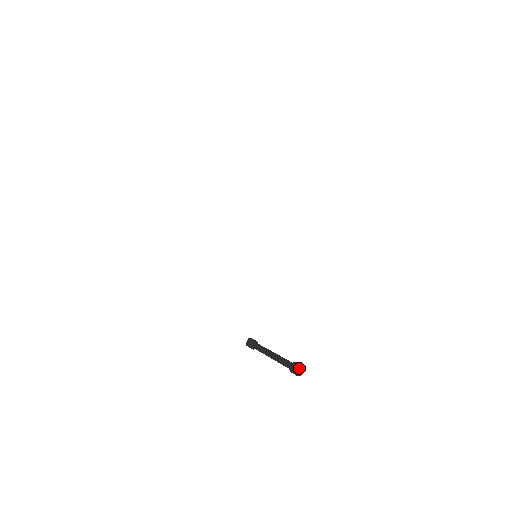
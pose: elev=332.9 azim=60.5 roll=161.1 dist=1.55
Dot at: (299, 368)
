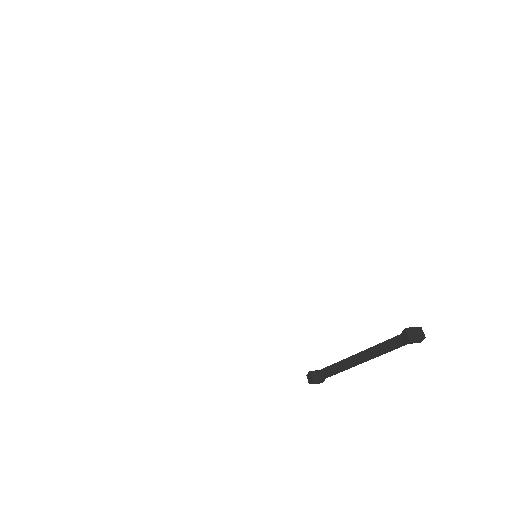
Dot at: (417, 329)
